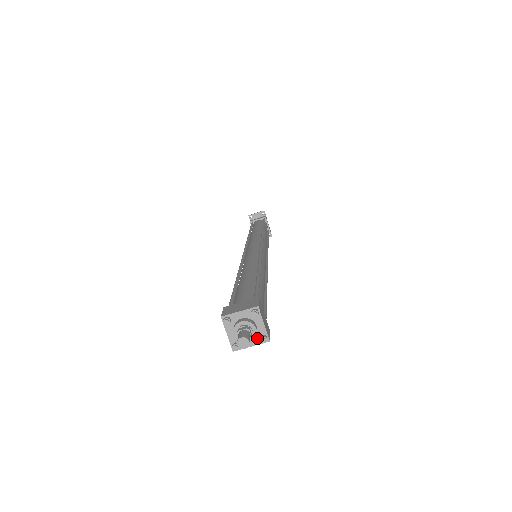
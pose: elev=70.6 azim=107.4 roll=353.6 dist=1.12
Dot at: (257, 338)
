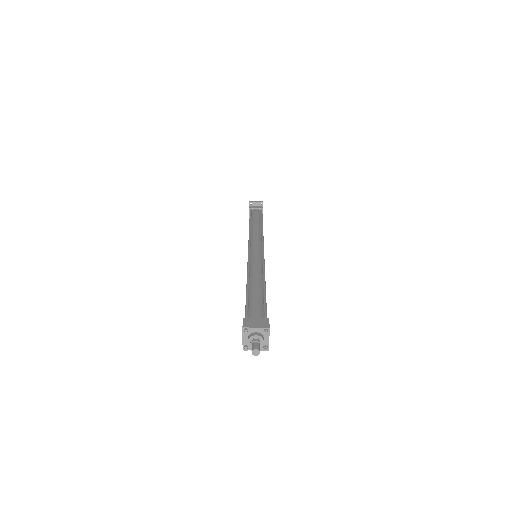
Dot at: (262, 346)
